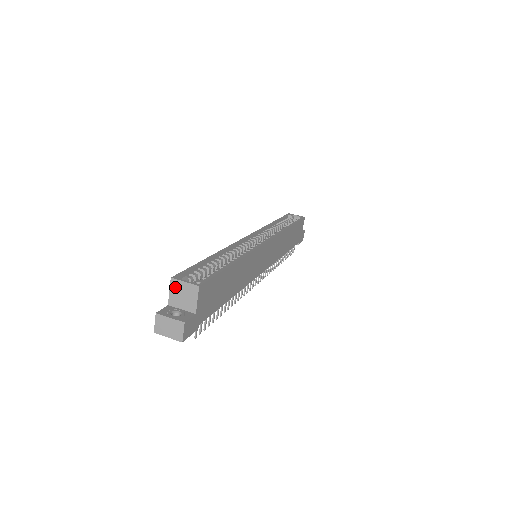
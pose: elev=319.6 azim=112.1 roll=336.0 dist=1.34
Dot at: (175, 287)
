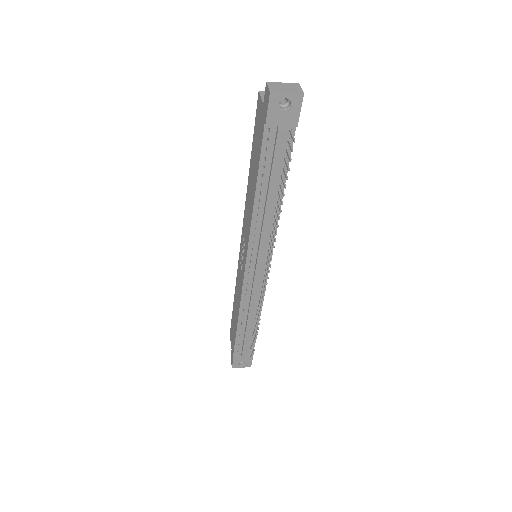
Dot at: occluded
